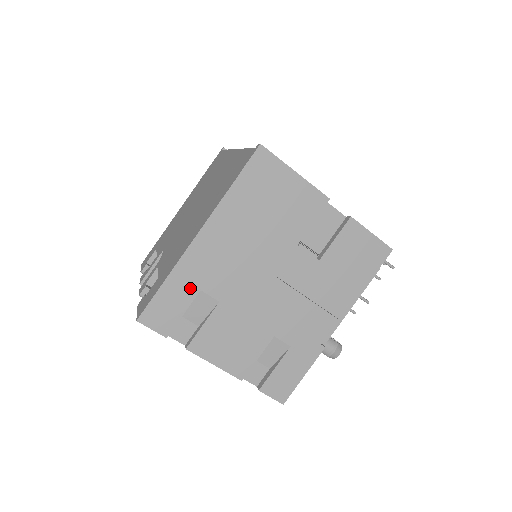
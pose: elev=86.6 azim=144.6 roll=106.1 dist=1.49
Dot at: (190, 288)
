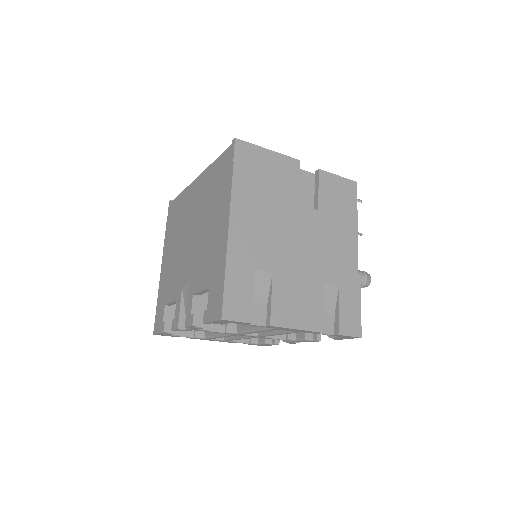
Dot at: (246, 271)
